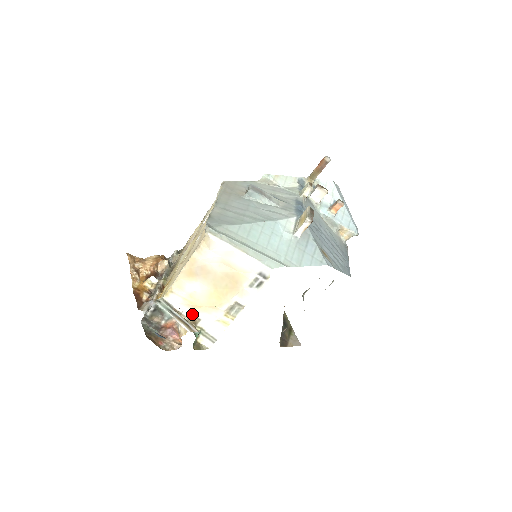
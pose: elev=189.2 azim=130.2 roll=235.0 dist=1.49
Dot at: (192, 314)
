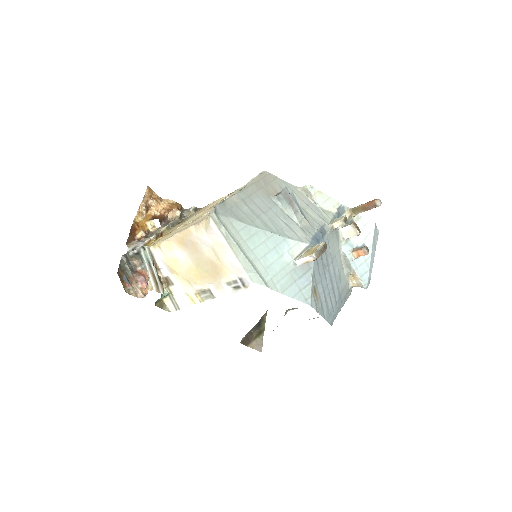
Dot at: (168, 275)
